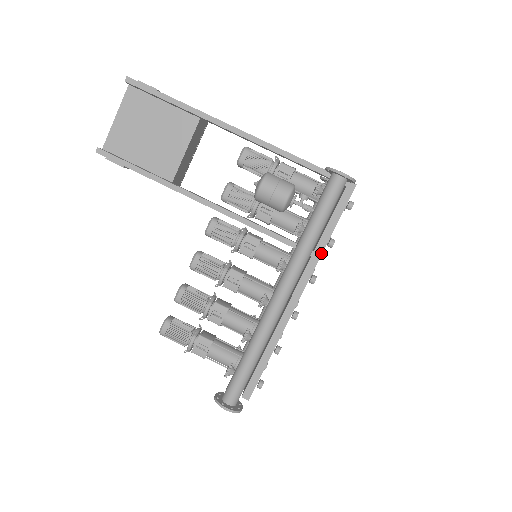
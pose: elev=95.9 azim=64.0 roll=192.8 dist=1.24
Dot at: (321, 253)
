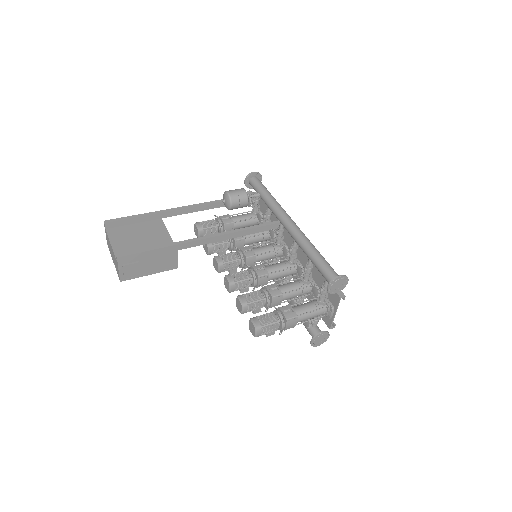
Dot at: occluded
